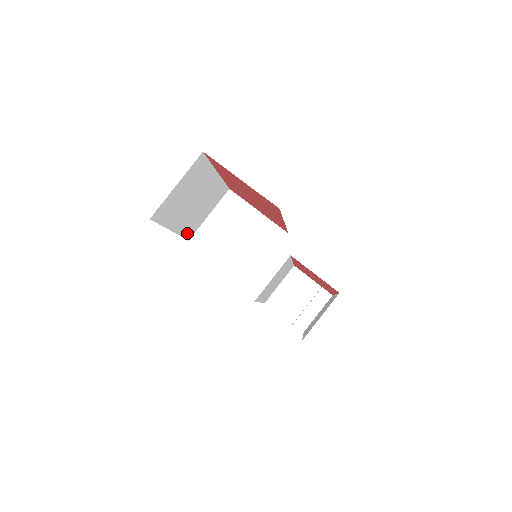
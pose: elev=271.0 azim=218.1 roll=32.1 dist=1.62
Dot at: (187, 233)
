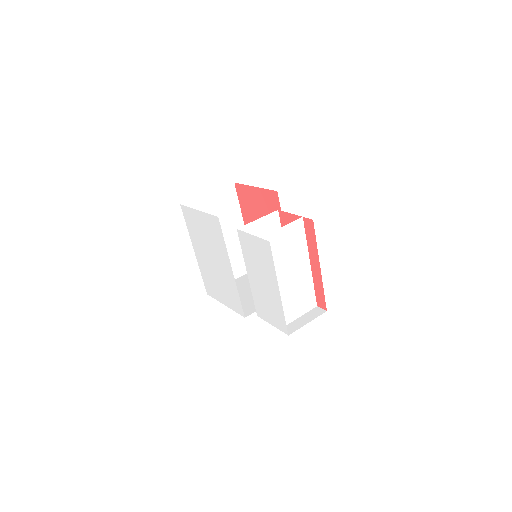
Dot at: occluded
